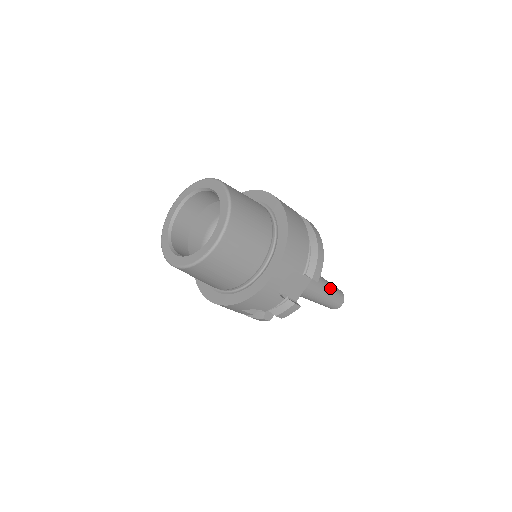
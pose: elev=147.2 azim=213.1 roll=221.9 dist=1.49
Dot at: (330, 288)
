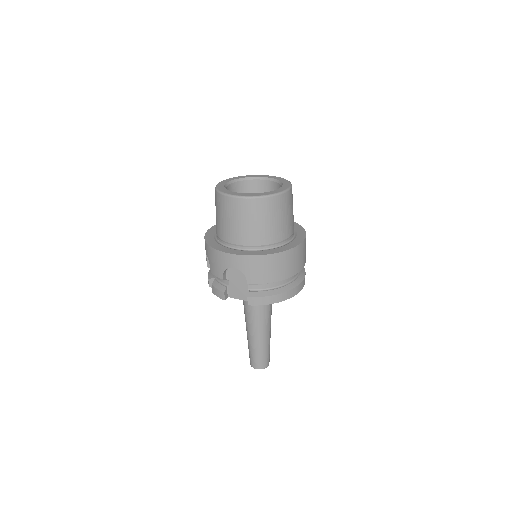
Dot at: (263, 346)
